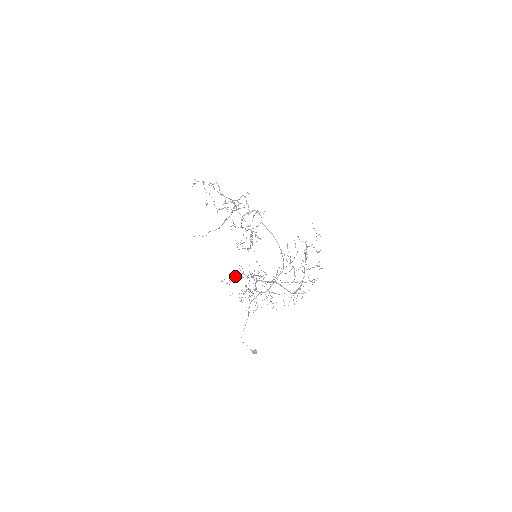
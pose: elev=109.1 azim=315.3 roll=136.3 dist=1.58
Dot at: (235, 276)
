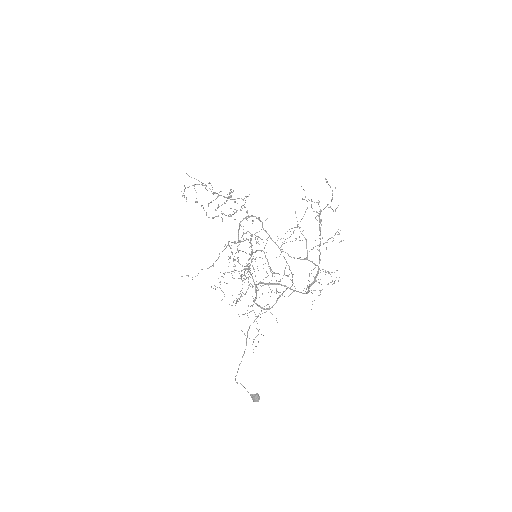
Dot at: occluded
